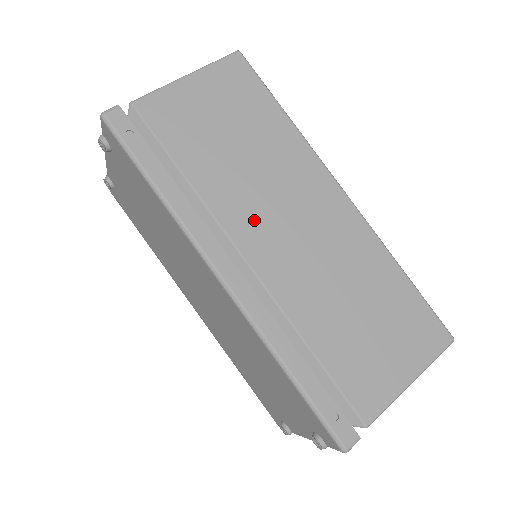
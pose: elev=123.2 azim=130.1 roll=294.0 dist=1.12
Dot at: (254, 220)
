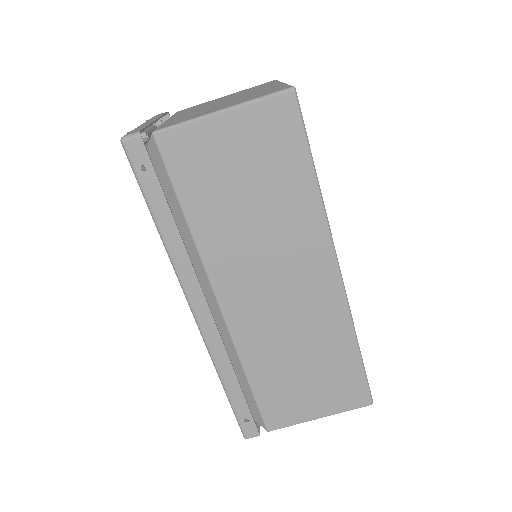
Dot at: (239, 275)
